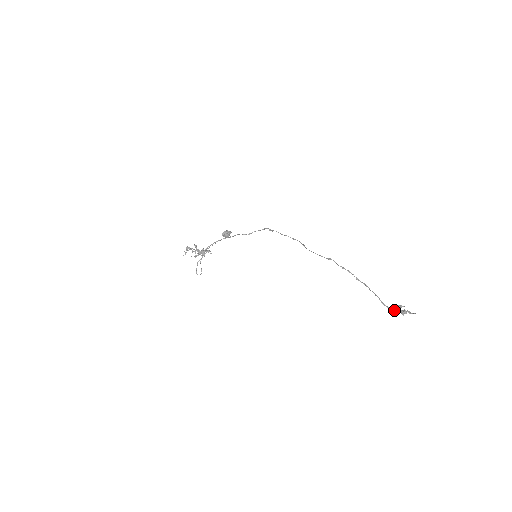
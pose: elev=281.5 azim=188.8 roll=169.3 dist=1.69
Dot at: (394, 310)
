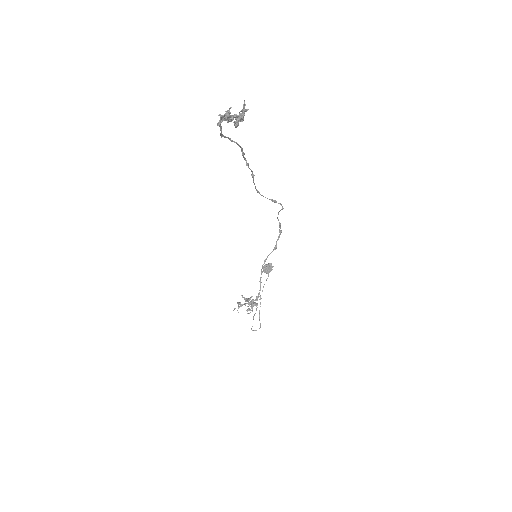
Dot at: occluded
